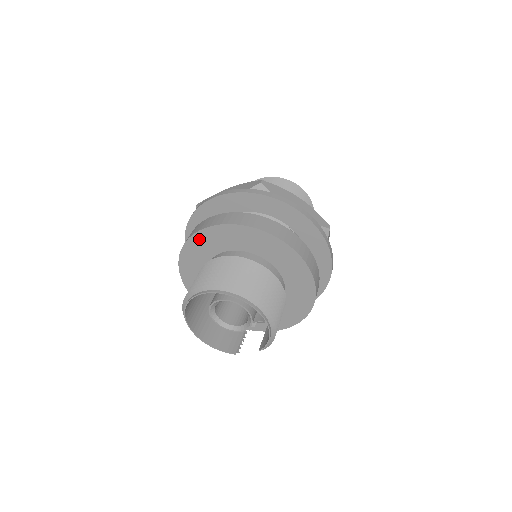
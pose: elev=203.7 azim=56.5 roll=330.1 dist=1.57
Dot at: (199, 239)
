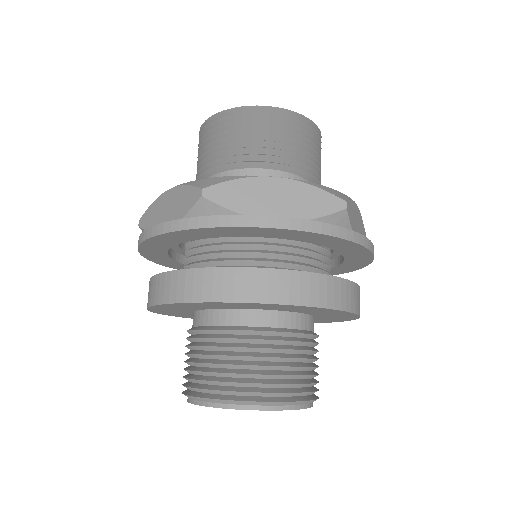
Dot at: (240, 304)
